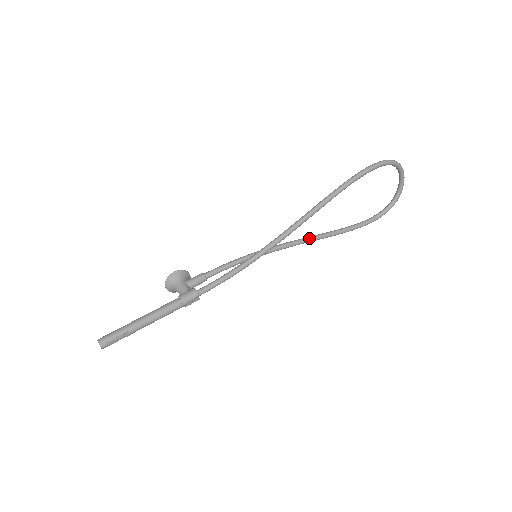
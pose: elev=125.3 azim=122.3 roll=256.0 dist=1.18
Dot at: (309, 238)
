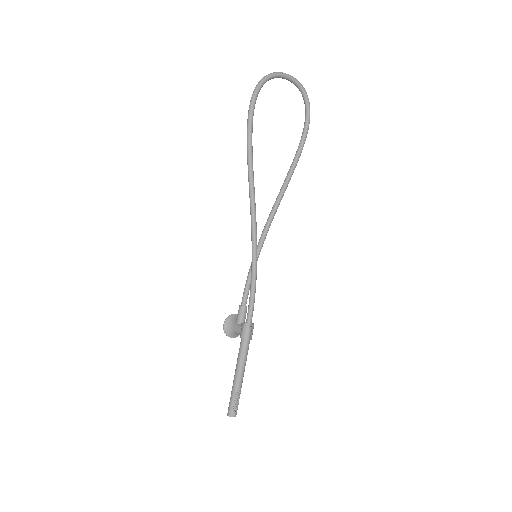
Dot at: (278, 198)
